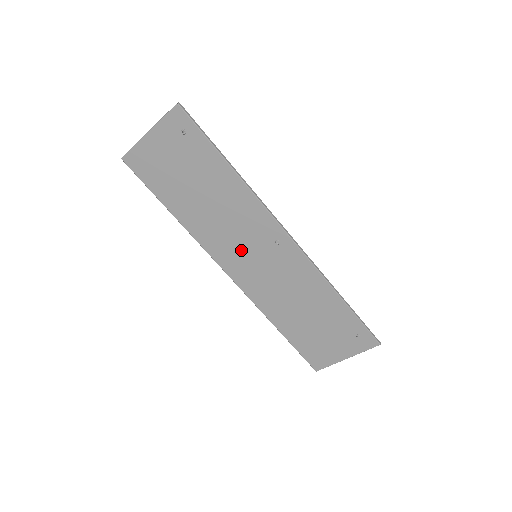
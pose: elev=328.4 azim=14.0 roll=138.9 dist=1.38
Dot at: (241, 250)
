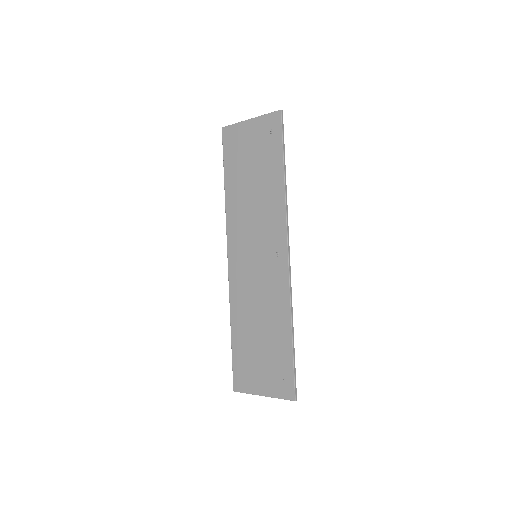
Dot at: (249, 244)
